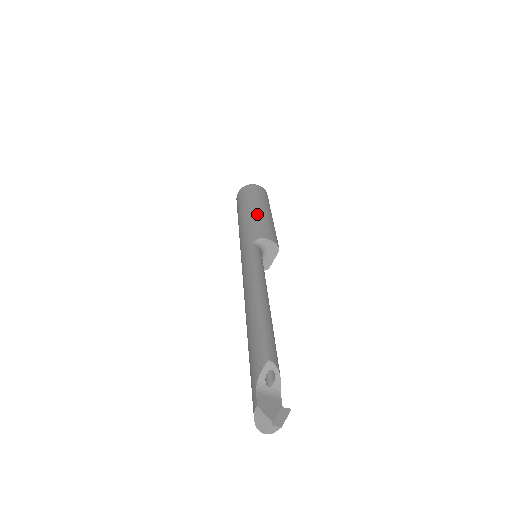
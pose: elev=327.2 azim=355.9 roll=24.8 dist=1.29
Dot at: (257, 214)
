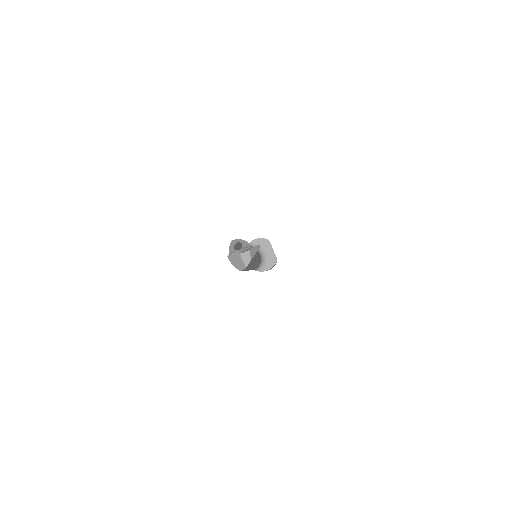
Dot at: occluded
